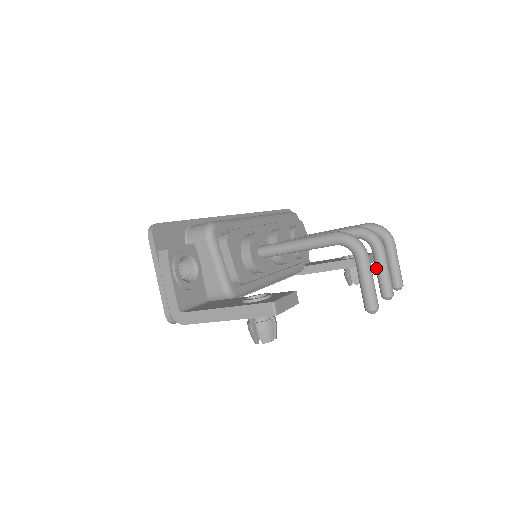
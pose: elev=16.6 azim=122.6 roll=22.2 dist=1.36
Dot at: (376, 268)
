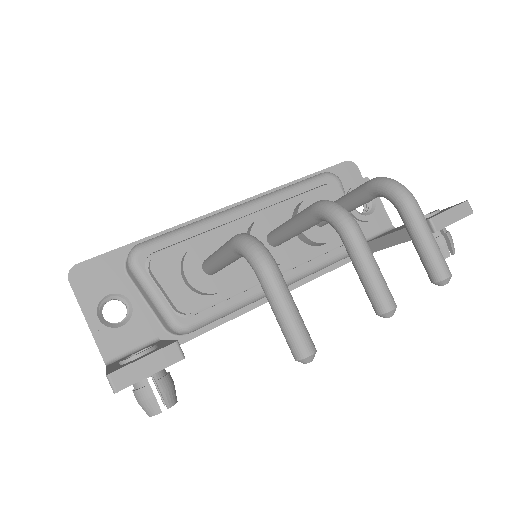
Dot at: (354, 267)
